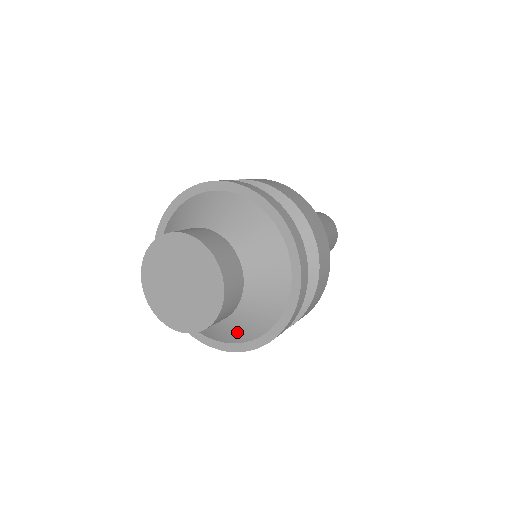
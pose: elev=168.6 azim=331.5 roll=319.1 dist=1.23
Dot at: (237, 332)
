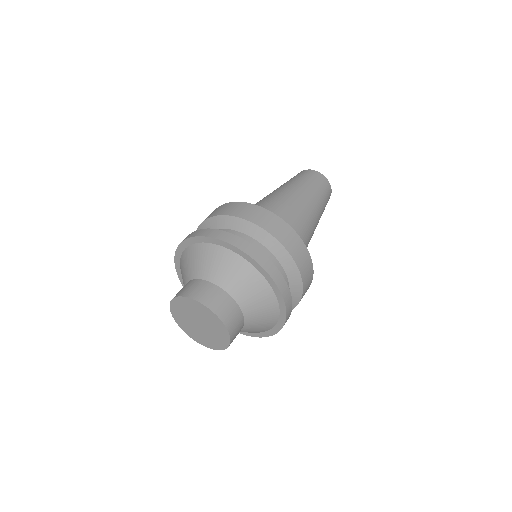
Dot at: (248, 332)
